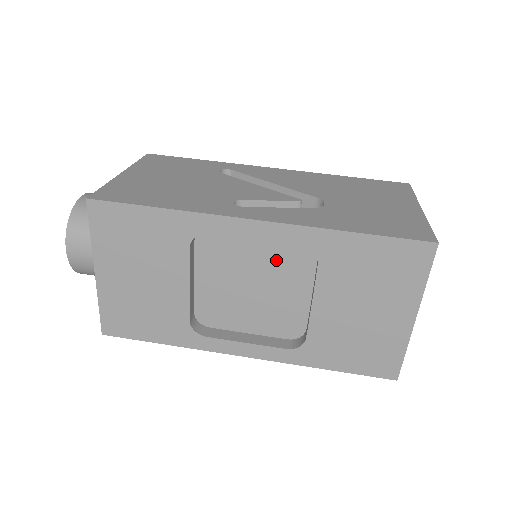
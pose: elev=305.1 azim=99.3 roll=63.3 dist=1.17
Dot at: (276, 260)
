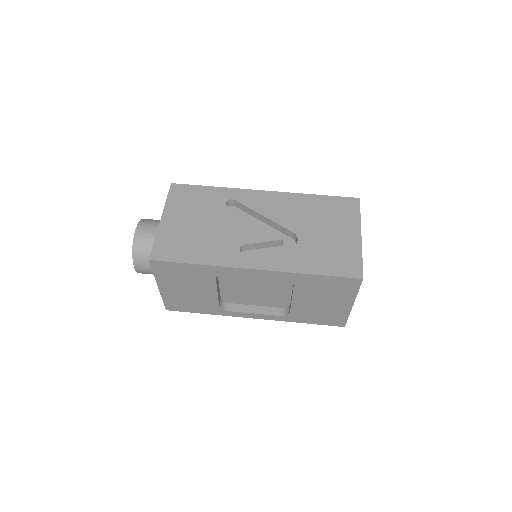
Dot at: (269, 278)
